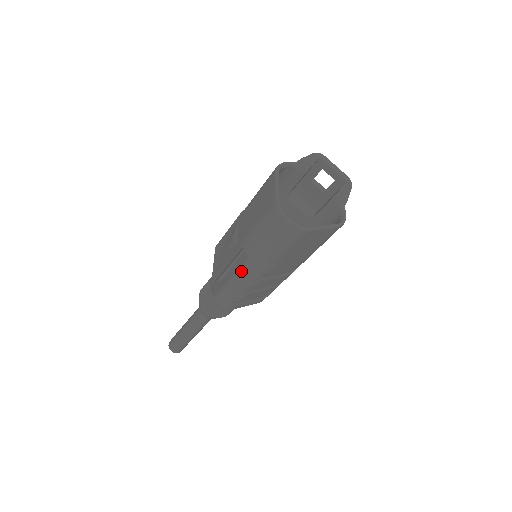
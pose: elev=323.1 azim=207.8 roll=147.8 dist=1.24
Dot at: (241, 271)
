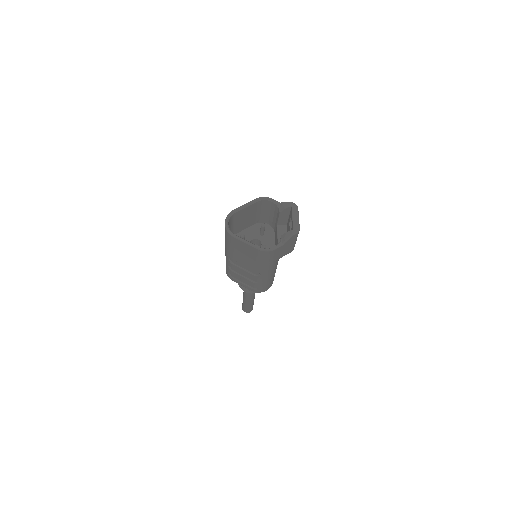
Dot at: occluded
